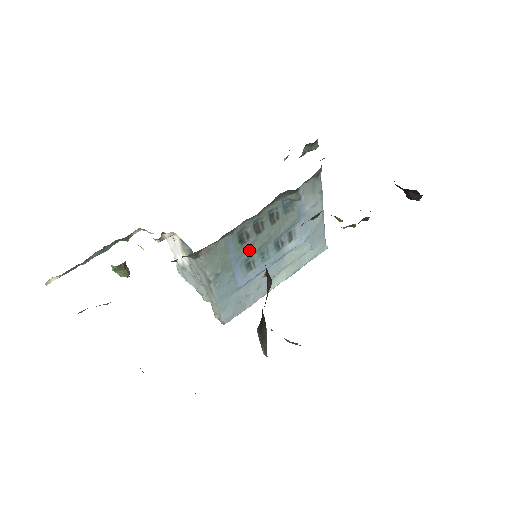
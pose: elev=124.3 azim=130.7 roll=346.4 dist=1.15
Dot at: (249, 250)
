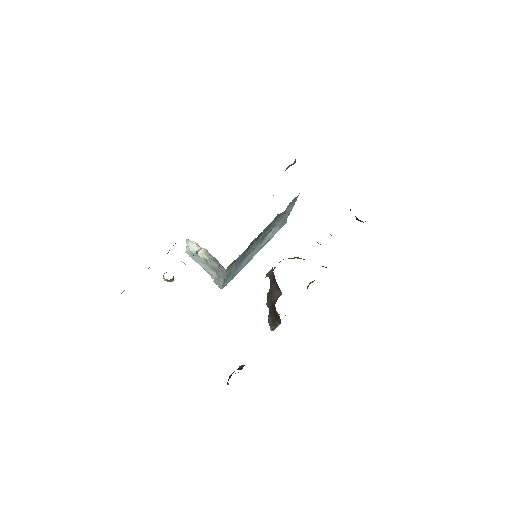
Dot at: (249, 250)
